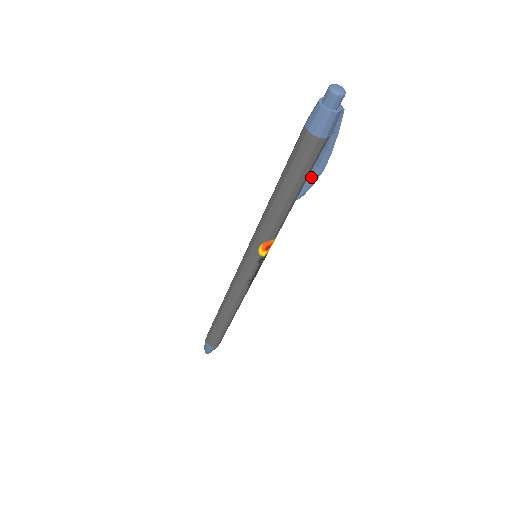
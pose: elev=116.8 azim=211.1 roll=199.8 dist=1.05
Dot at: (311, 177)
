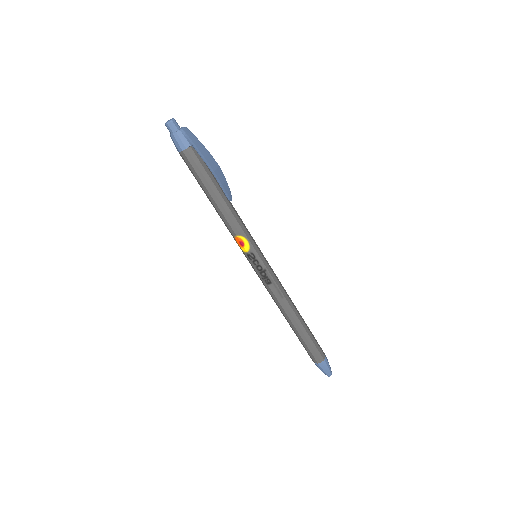
Dot at: (217, 181)
